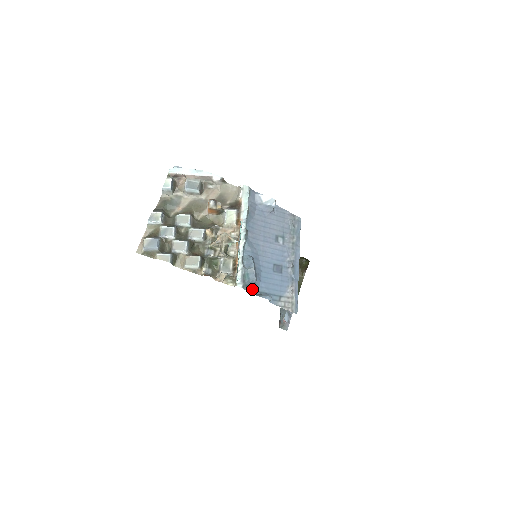
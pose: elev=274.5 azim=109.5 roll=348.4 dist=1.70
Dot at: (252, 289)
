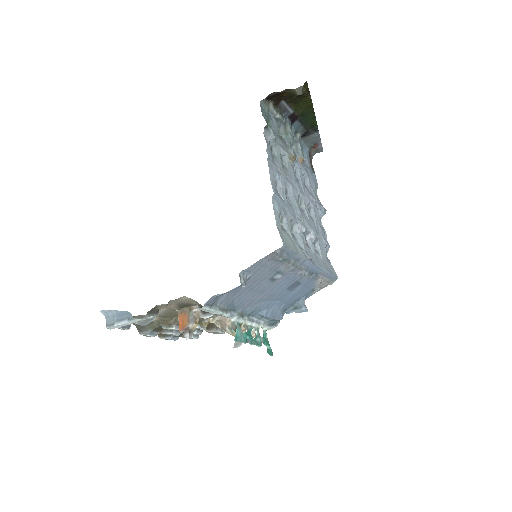
Dot at: occluded
